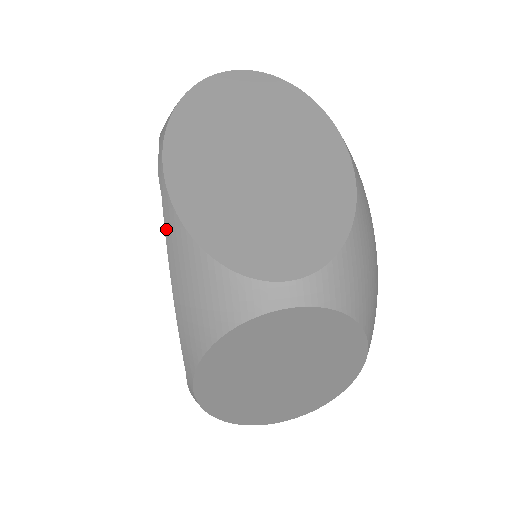
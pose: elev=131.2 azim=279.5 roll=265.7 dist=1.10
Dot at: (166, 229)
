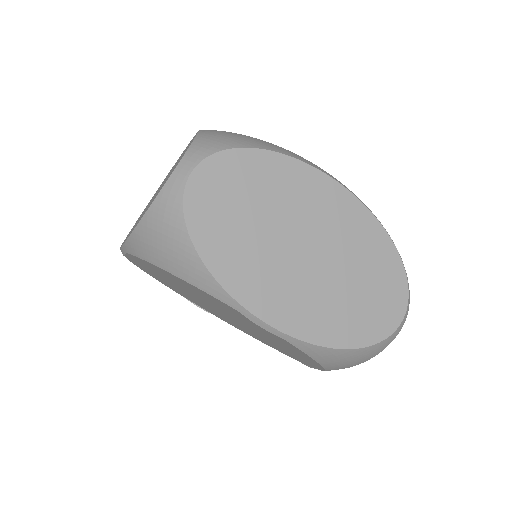
Dot at: (307, 353)
